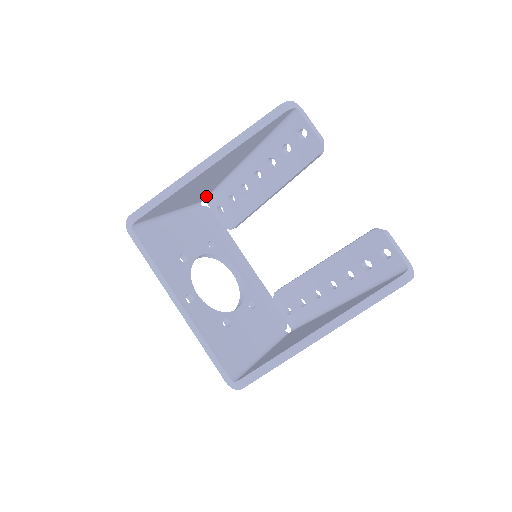
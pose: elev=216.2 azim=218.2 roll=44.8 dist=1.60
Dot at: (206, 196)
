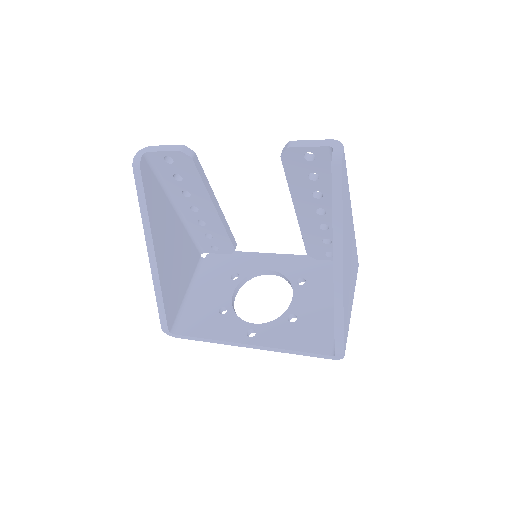
Dot at: (197, 251)
